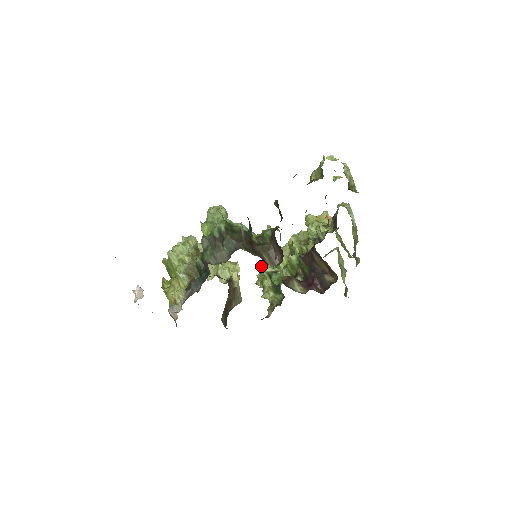
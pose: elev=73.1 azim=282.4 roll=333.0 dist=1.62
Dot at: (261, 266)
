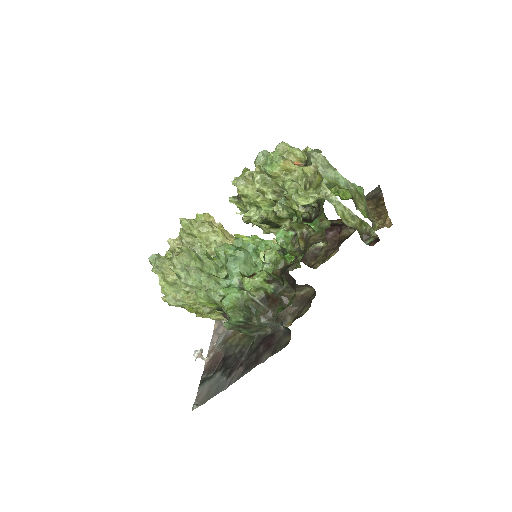
Dot at: occluded
